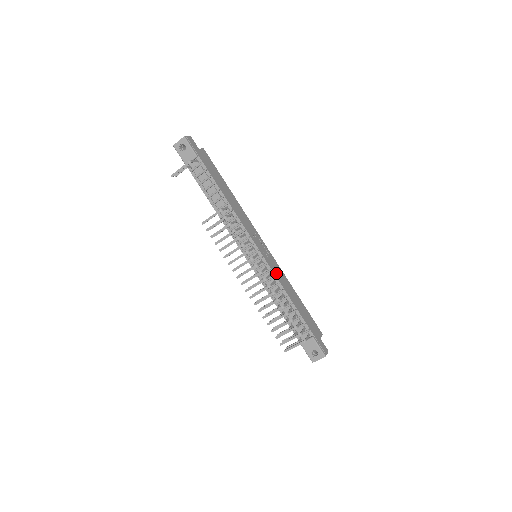
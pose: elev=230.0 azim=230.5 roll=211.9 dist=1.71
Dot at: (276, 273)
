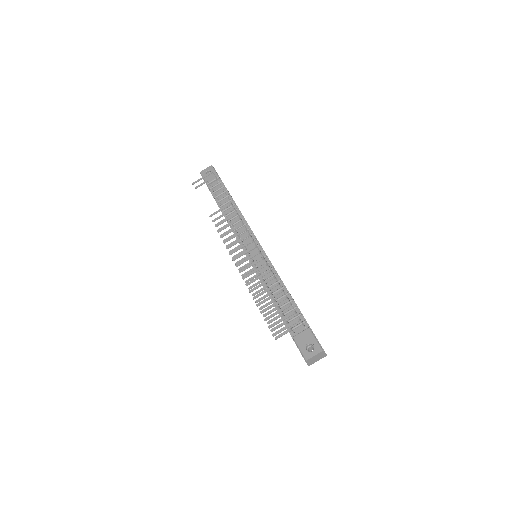
Dot at: occluded
